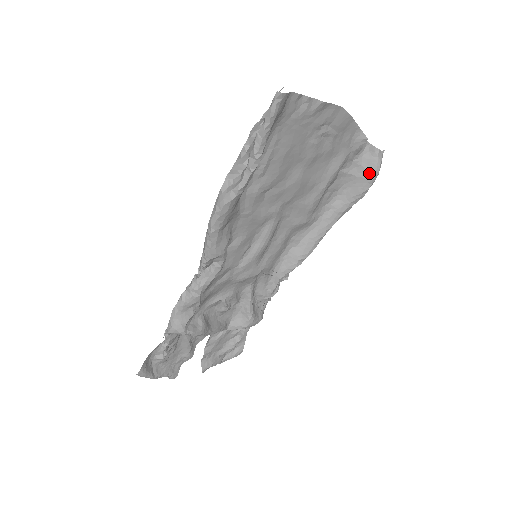
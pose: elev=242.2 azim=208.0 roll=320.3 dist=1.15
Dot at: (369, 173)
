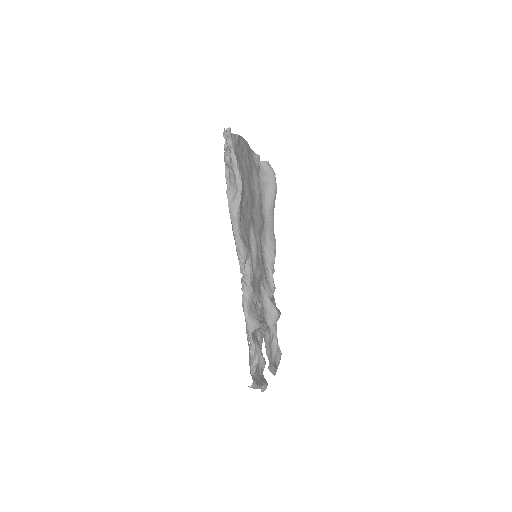
Dot at: (271, 176)
